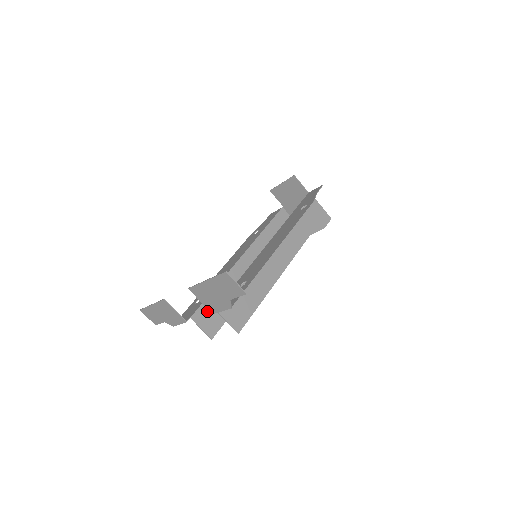
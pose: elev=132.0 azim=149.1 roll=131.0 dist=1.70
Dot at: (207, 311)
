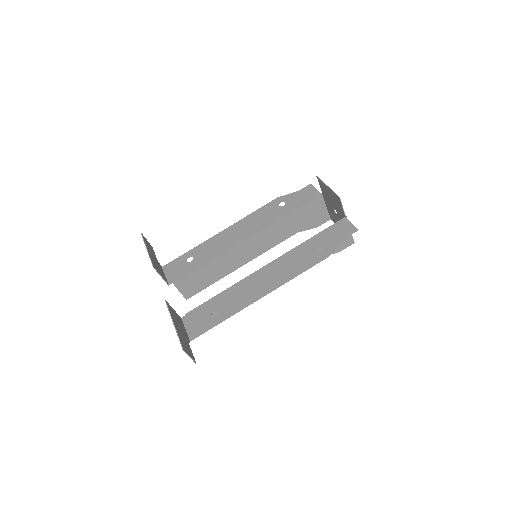
Dot at: (191, 280)
